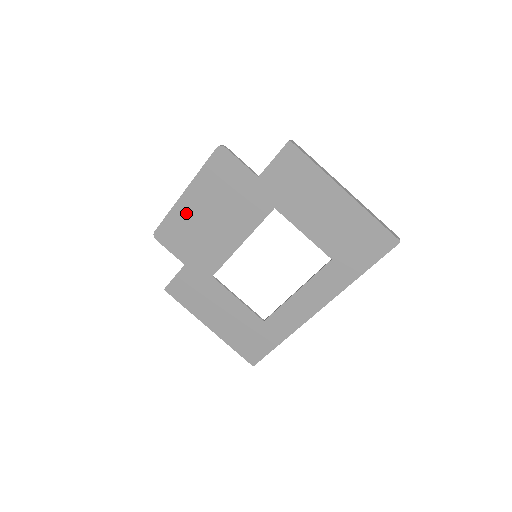
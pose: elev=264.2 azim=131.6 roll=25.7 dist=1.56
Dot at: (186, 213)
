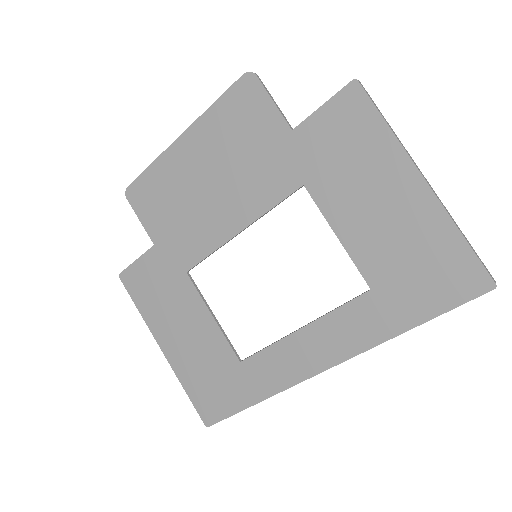
Dot at: (176, 167)
